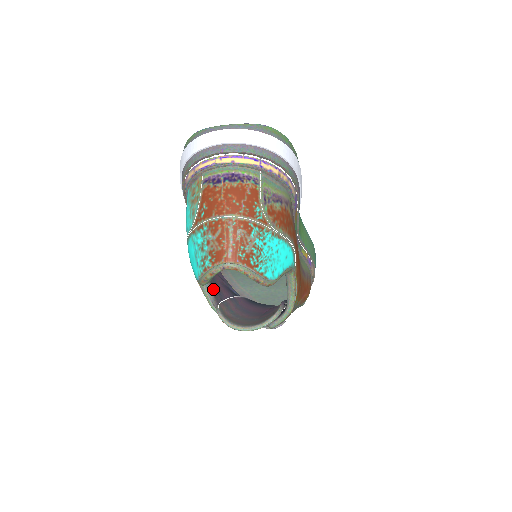
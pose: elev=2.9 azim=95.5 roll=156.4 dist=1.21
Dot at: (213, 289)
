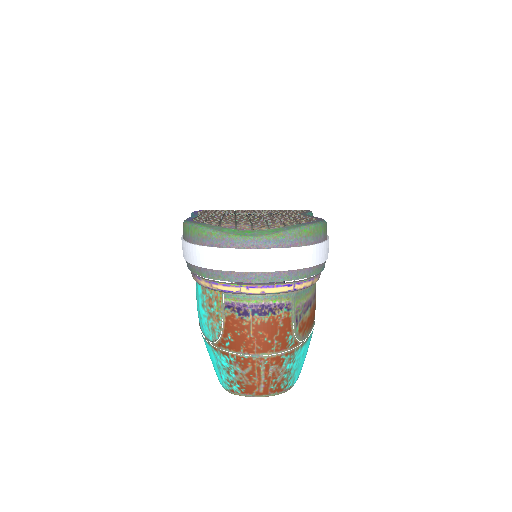
Dot at: occluded
